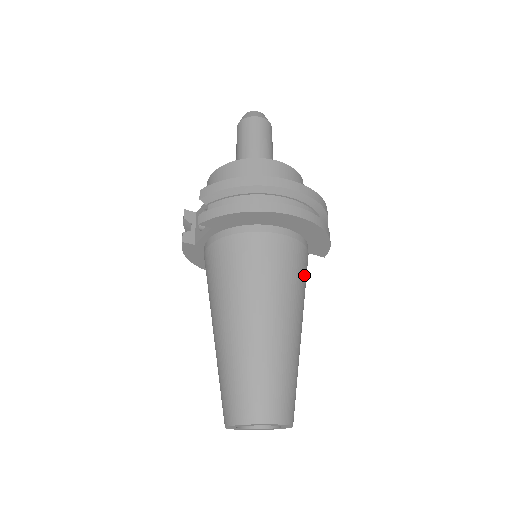
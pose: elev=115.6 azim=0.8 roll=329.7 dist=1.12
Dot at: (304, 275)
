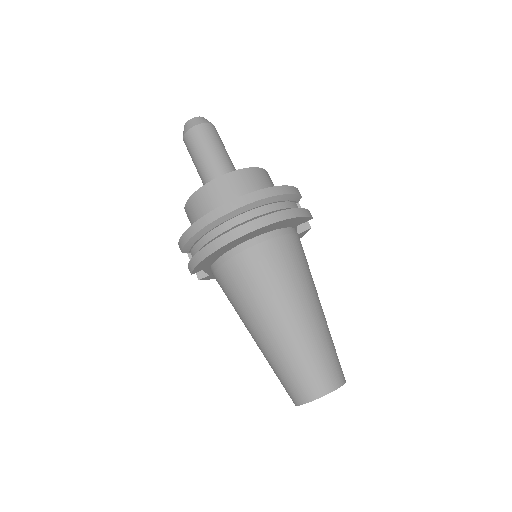
Dot at: (292, 261)
